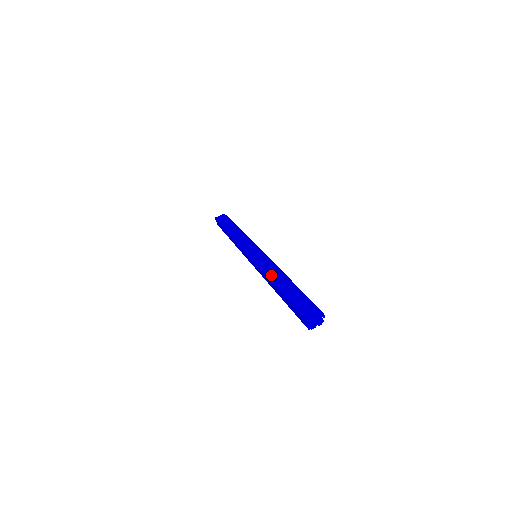
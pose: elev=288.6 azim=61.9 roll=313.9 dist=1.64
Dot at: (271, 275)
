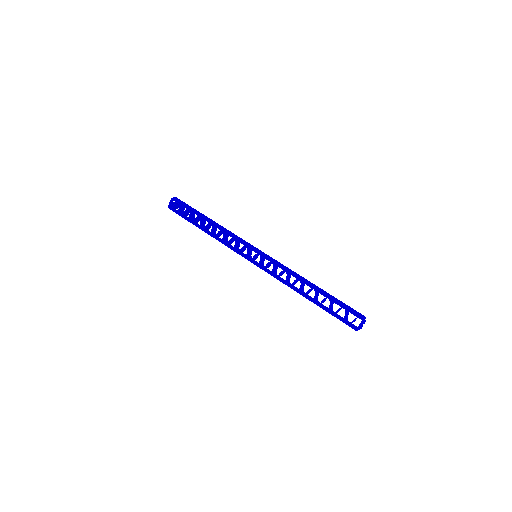
Dot at: (292, 284)
